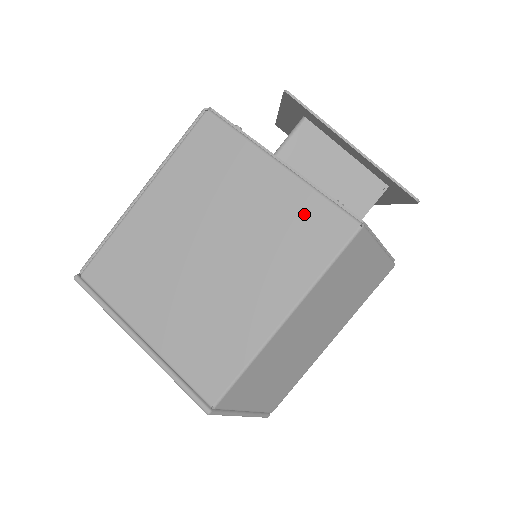
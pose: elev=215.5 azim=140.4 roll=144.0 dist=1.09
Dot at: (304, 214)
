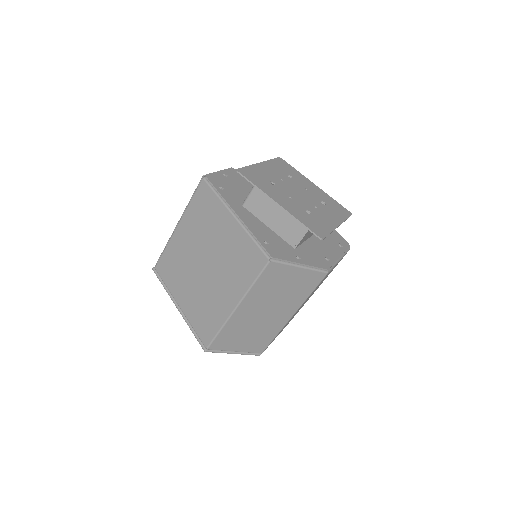
Dot at: (244, 249)
